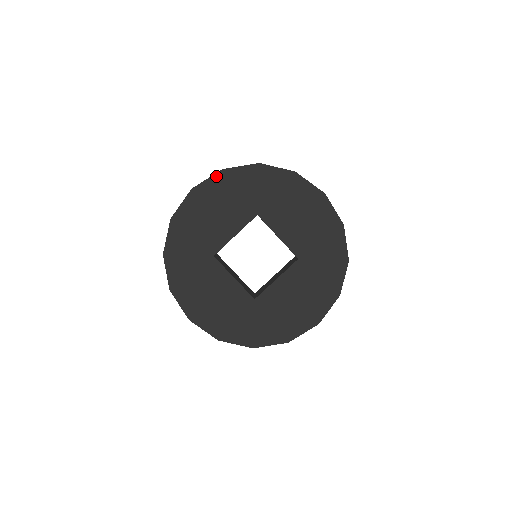
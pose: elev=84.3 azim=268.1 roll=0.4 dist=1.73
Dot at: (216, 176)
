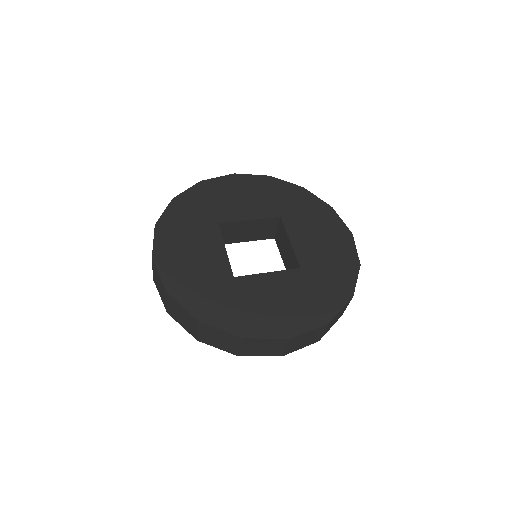
Dot at: (261, 177)
